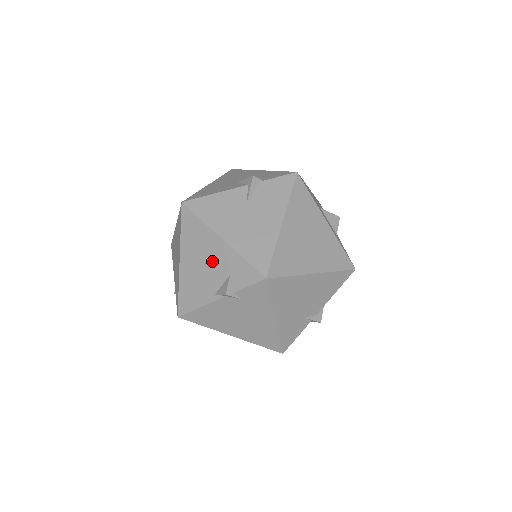
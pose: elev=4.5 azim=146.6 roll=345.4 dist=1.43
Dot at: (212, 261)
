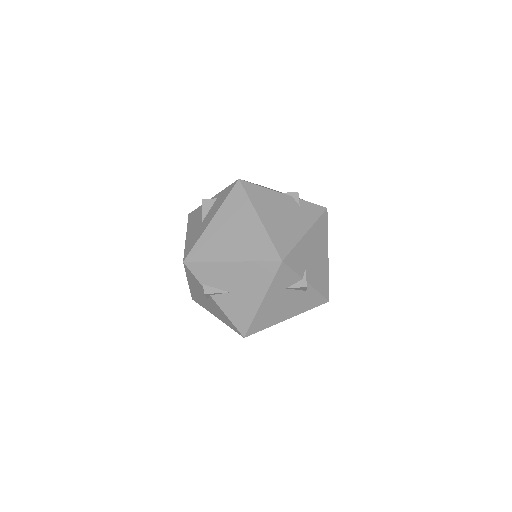
Dot at: occluded
